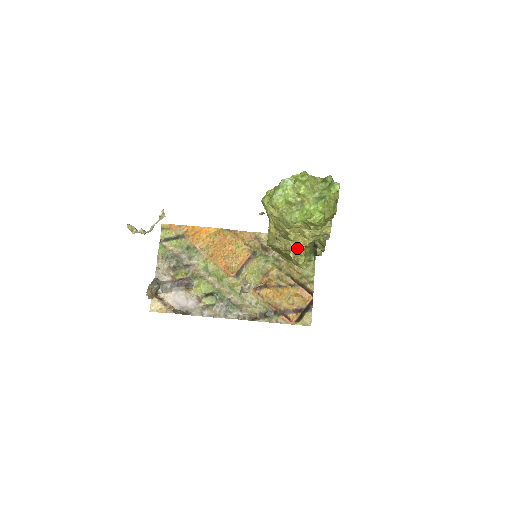
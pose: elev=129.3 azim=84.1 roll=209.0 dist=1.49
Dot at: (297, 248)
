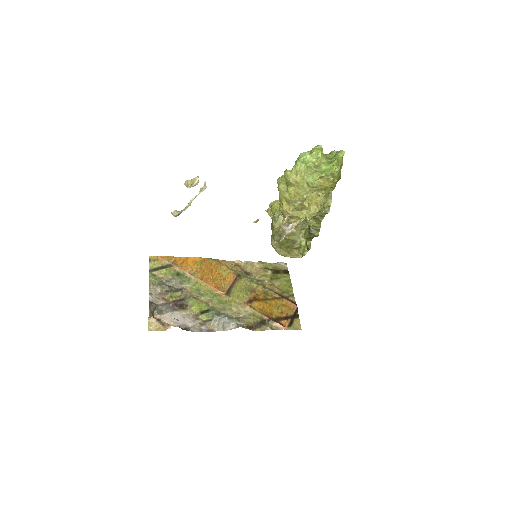
Dot at: occluded
